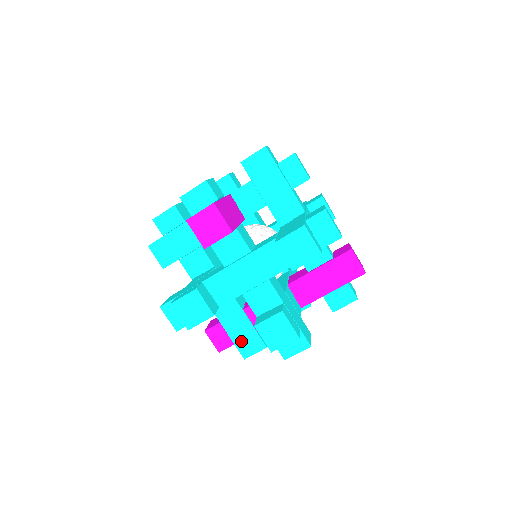
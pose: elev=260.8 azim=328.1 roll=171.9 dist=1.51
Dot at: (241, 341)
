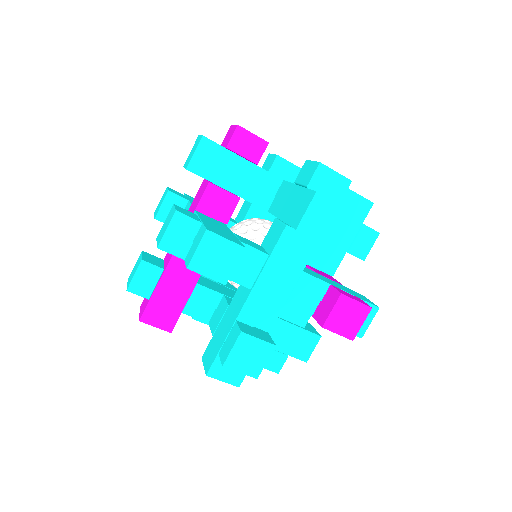
Dot at: occluded
